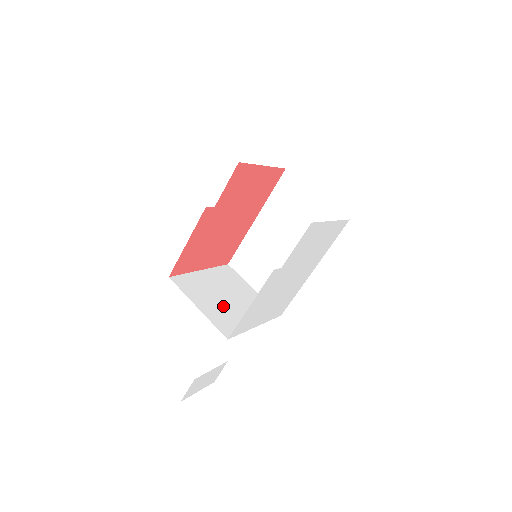
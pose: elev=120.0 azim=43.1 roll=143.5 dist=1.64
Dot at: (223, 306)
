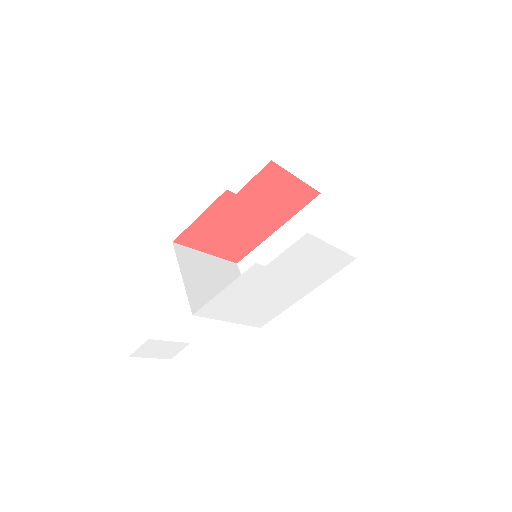
Dot at: (208, 289)
